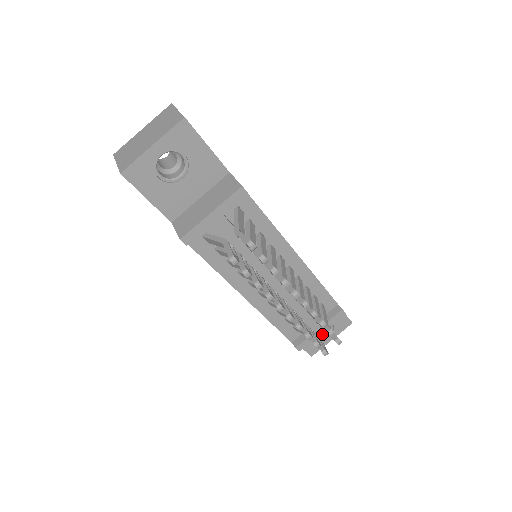
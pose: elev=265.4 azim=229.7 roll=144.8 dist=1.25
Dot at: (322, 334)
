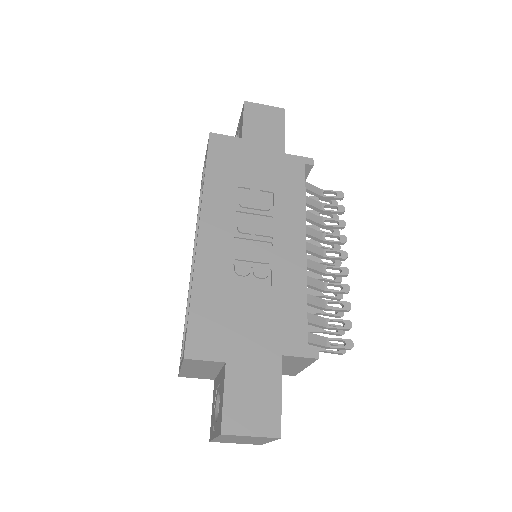
Dot at: occluded
